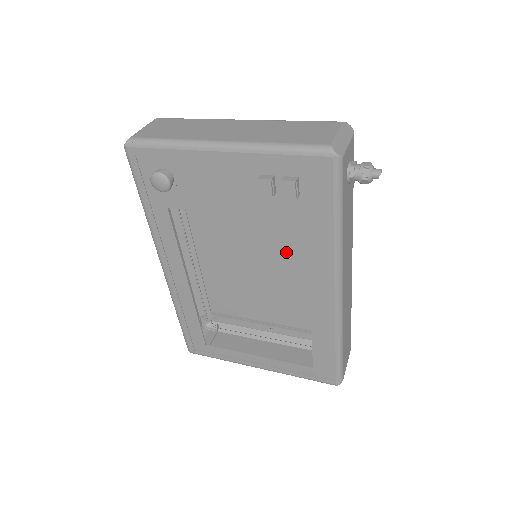
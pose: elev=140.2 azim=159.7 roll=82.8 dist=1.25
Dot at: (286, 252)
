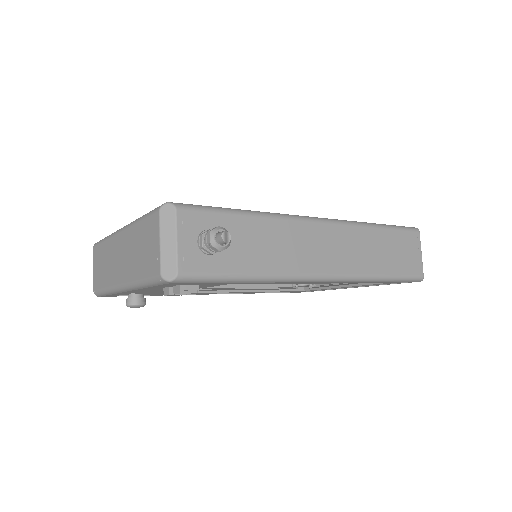
Dot at: occluded
